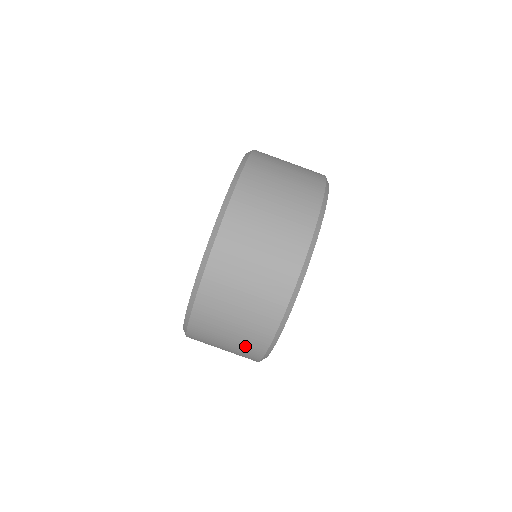
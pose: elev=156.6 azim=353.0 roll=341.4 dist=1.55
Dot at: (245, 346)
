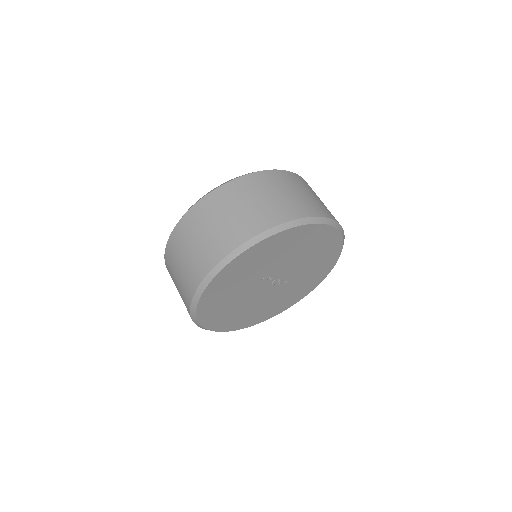
Dot at: (186, 281)
